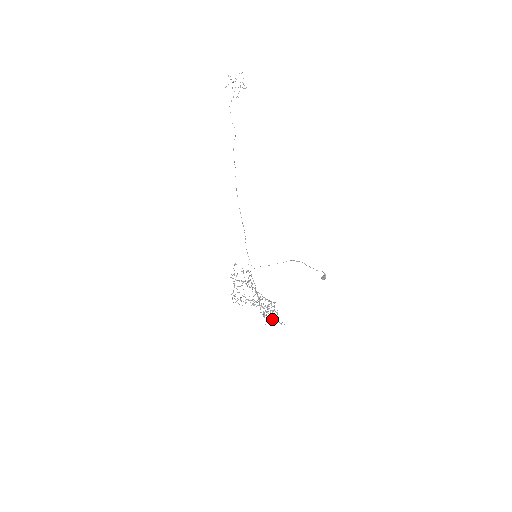
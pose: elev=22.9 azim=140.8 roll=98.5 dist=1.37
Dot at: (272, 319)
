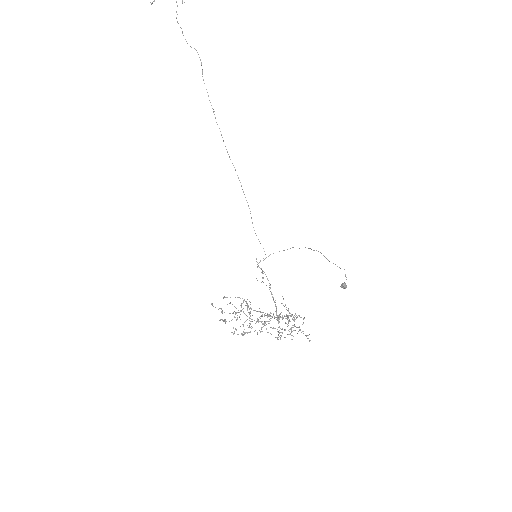
Dot at: (299, 326)
